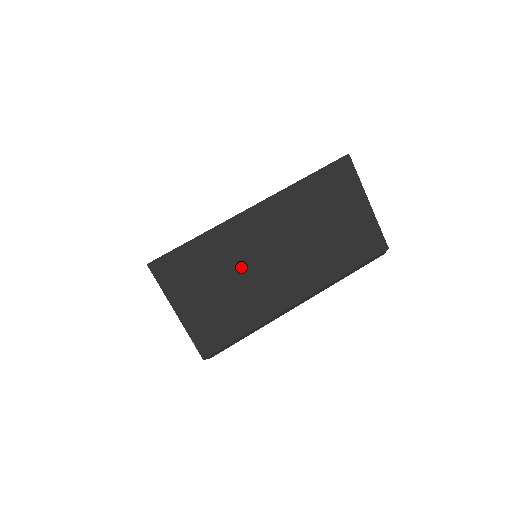
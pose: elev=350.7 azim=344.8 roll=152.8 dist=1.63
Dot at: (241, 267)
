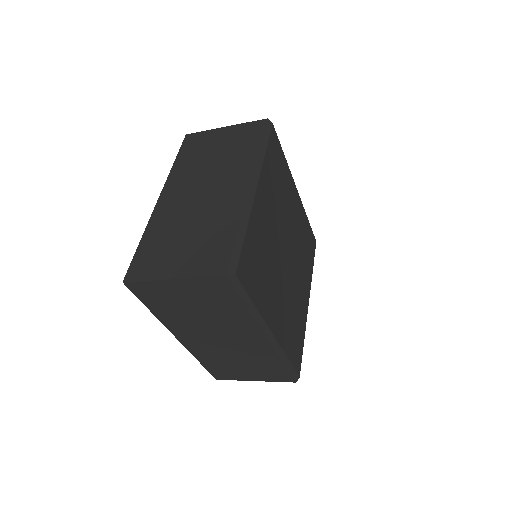
Dot at: (187, 219)
